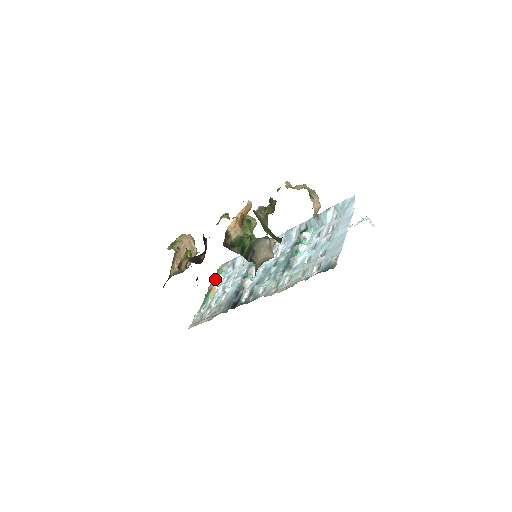
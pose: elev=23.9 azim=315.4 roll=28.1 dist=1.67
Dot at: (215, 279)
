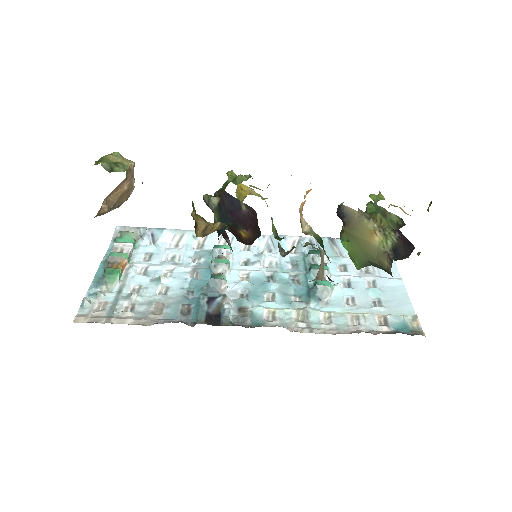
Dot at: (120, 247)
